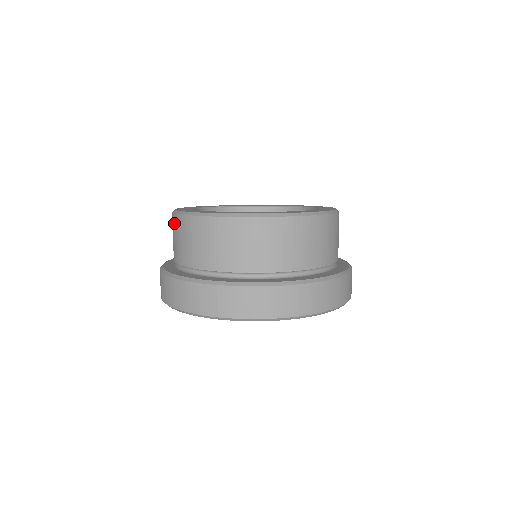
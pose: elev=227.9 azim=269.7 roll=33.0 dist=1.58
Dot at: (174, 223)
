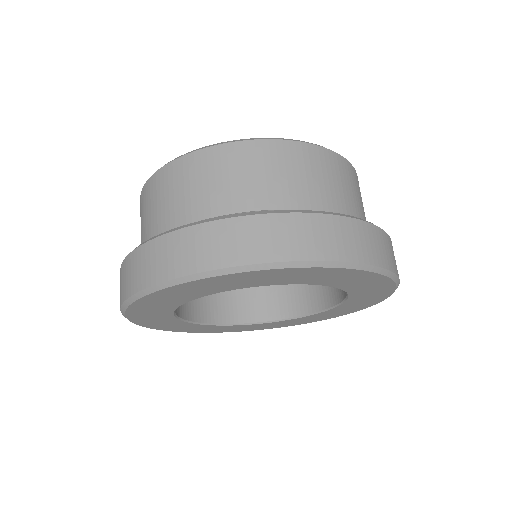
Dot at: (141, 204)
